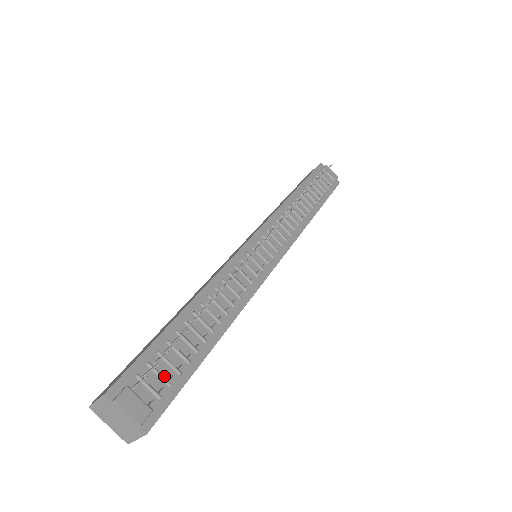
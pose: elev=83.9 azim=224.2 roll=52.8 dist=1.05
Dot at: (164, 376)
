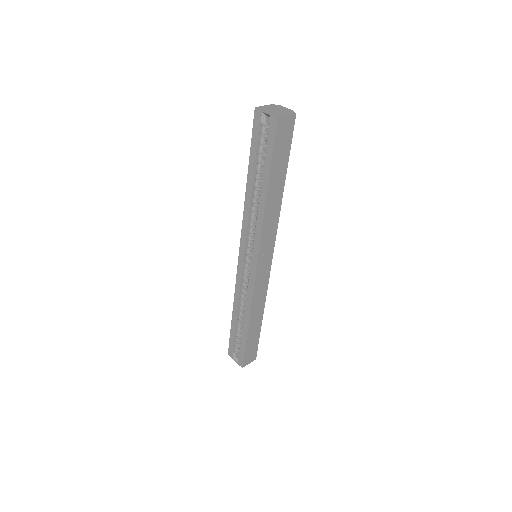
Dot at: occluded
